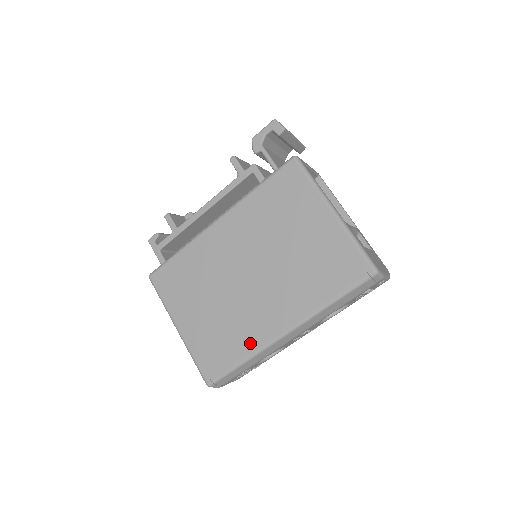
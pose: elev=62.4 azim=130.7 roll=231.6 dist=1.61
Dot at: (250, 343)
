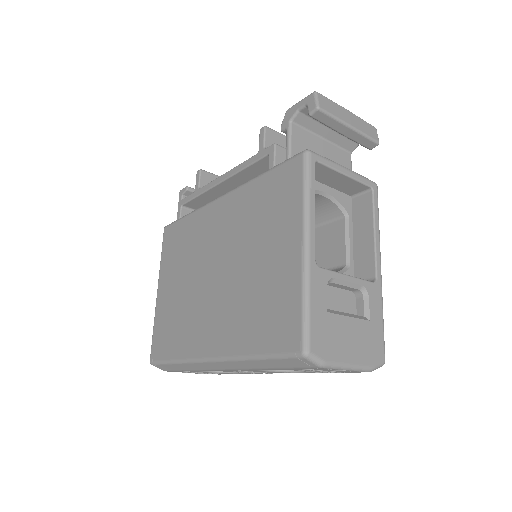
Dot at: (185, 347)
